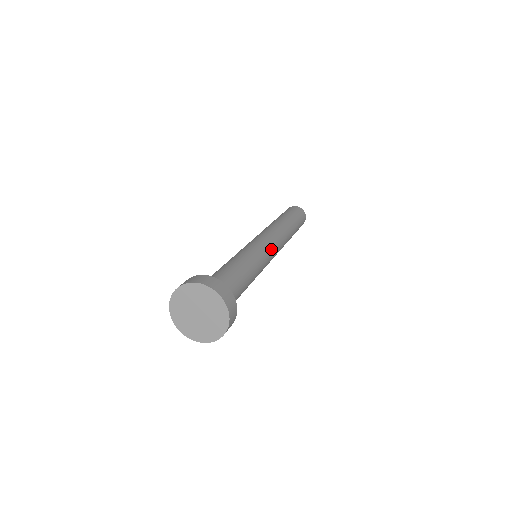
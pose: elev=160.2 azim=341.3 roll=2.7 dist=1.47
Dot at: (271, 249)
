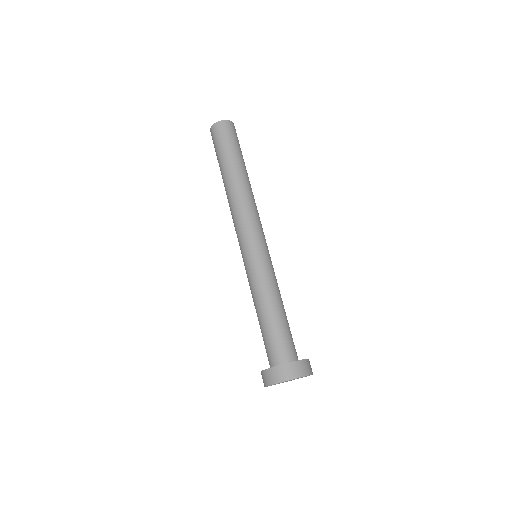
Dot at: (266, 244)
